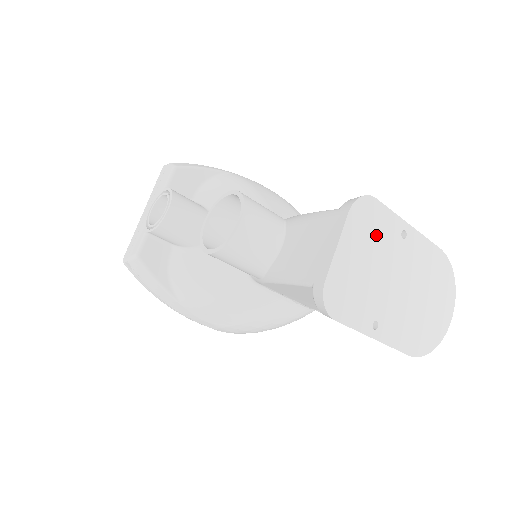
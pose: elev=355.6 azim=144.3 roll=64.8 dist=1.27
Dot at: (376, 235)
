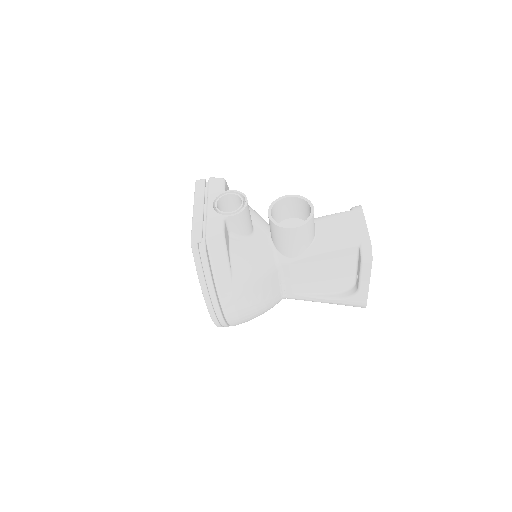
Dot at: occluded
